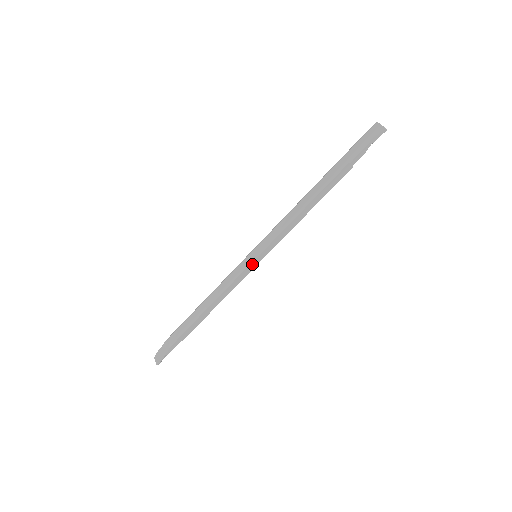
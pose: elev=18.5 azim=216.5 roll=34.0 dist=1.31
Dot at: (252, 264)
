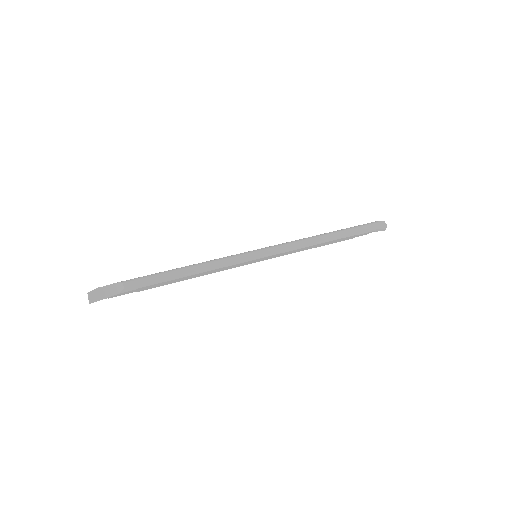
Dot at: (252, 261)
